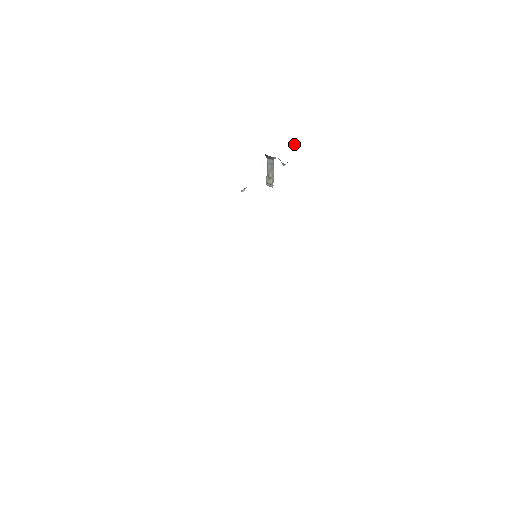
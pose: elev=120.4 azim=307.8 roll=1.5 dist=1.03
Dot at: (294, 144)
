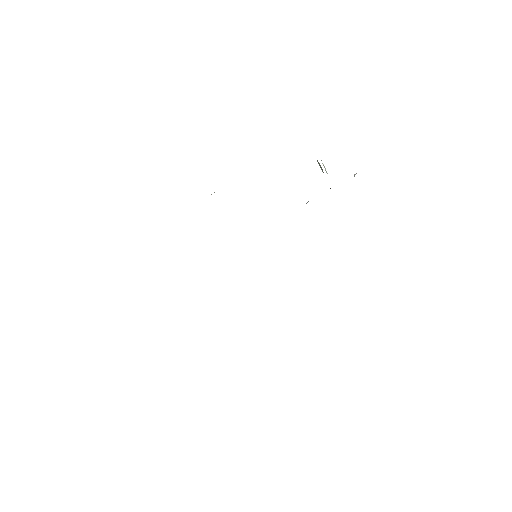
Dot at: occluded
